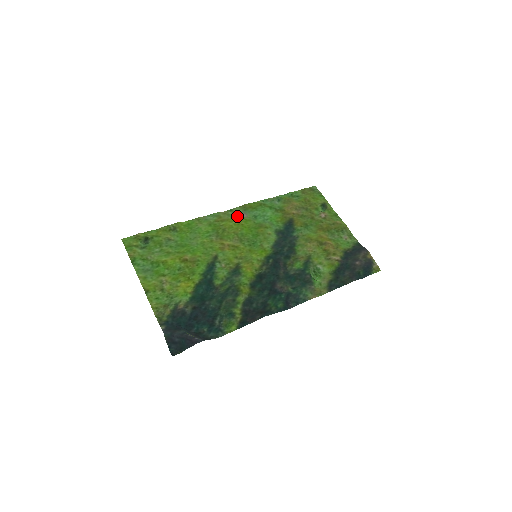
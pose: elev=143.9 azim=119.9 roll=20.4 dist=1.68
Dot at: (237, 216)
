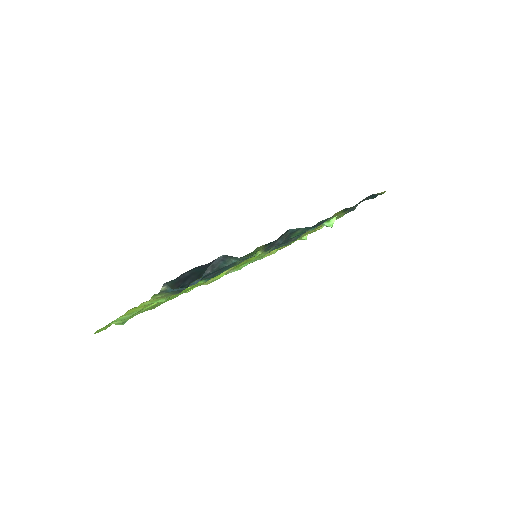
Dot at: (222, 276)
